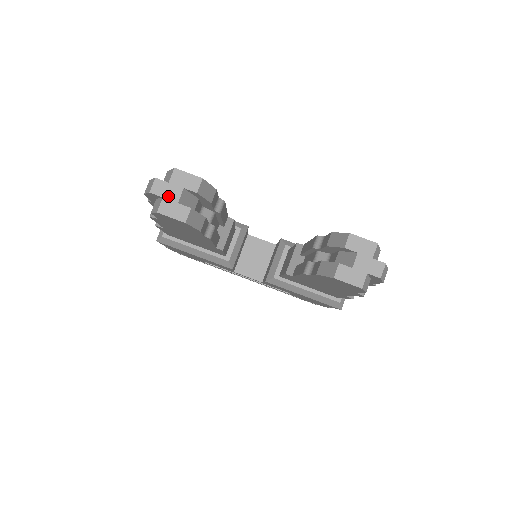
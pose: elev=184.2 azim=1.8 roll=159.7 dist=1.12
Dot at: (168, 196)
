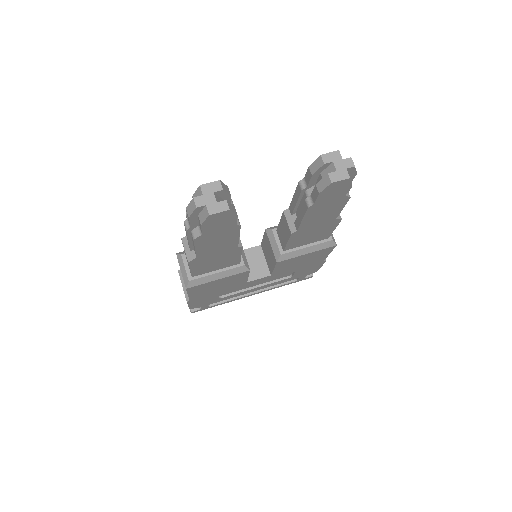
Dot at: (208, 202)
